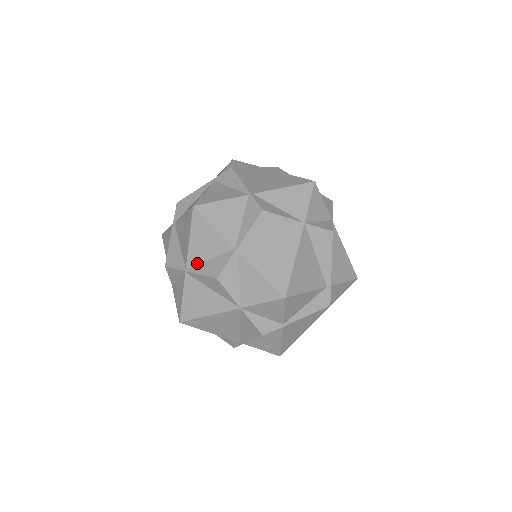
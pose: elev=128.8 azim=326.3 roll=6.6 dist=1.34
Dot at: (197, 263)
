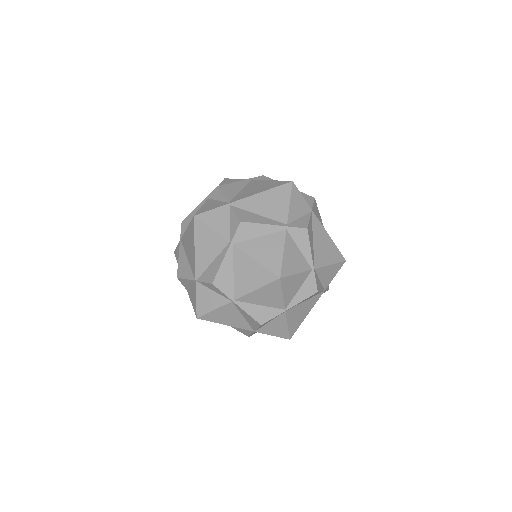
Dot at: (248, 302)
